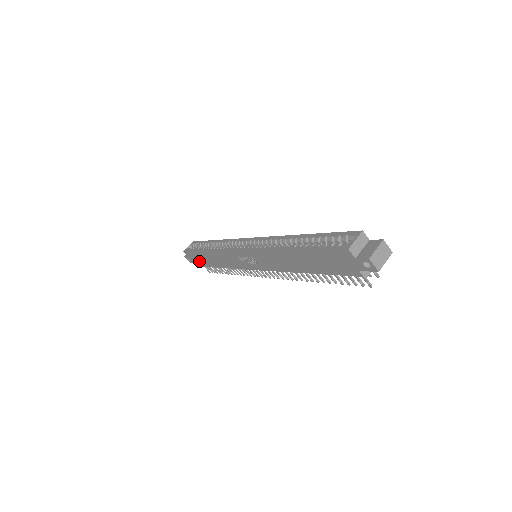
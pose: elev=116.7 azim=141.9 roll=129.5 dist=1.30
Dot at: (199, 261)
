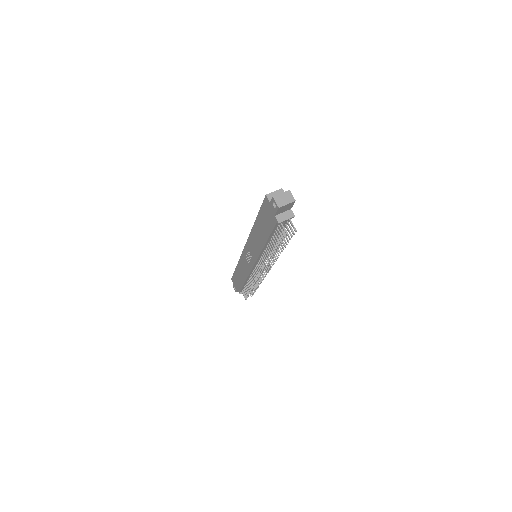
Dot at: (238, 285)
